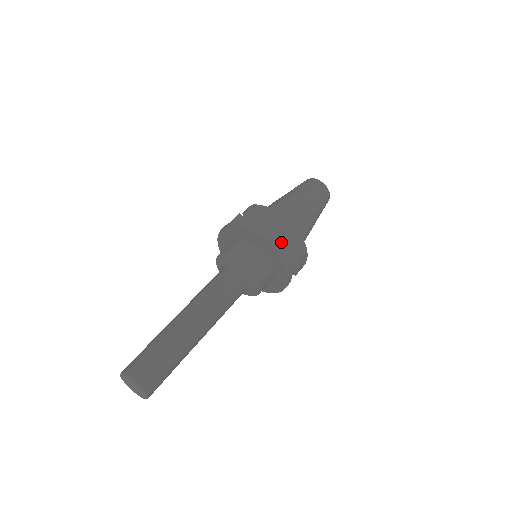
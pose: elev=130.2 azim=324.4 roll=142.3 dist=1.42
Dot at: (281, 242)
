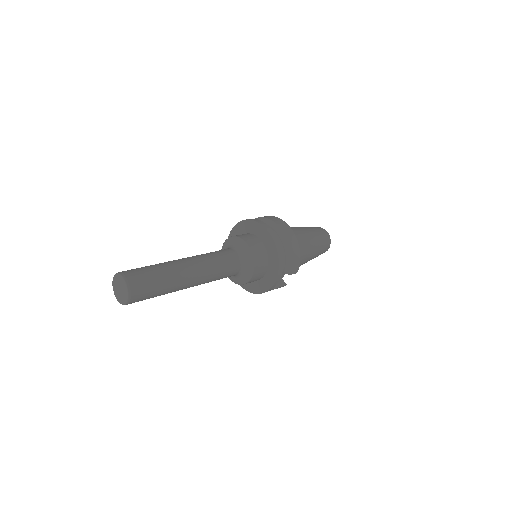
Dot at: (276, 235)
